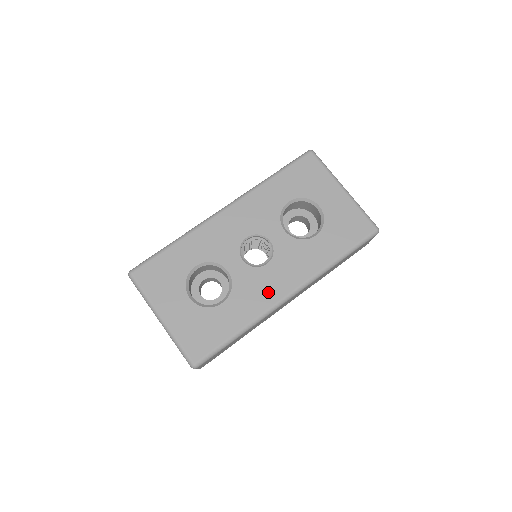
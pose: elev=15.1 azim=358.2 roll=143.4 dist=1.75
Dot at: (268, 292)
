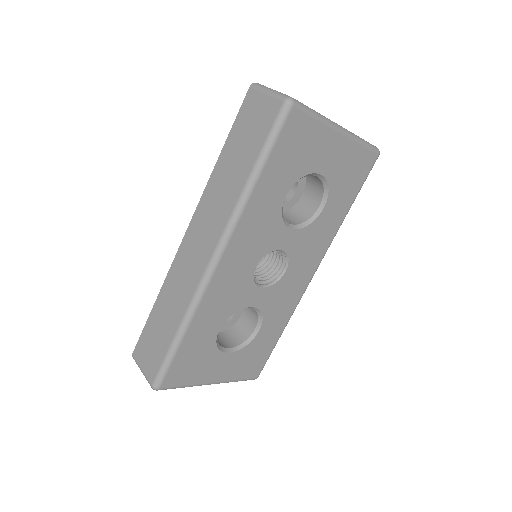
Dot at: (295, 290)
